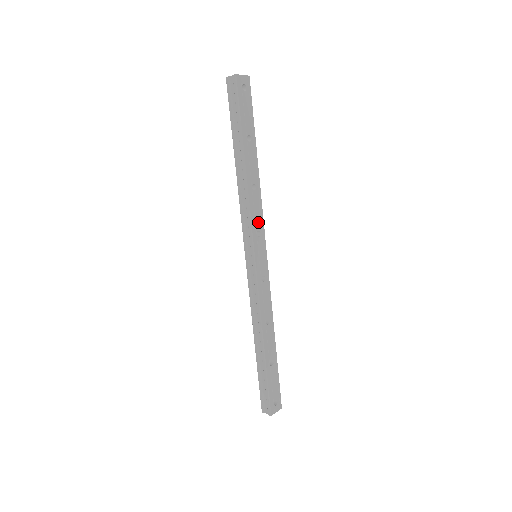
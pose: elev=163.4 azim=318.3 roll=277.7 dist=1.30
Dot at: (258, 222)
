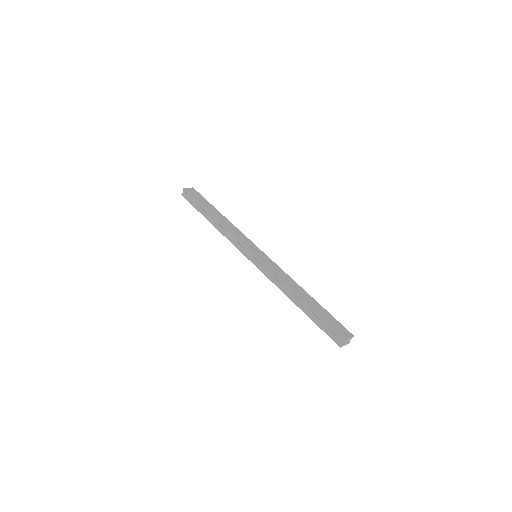
Dot at: (243, 238)
